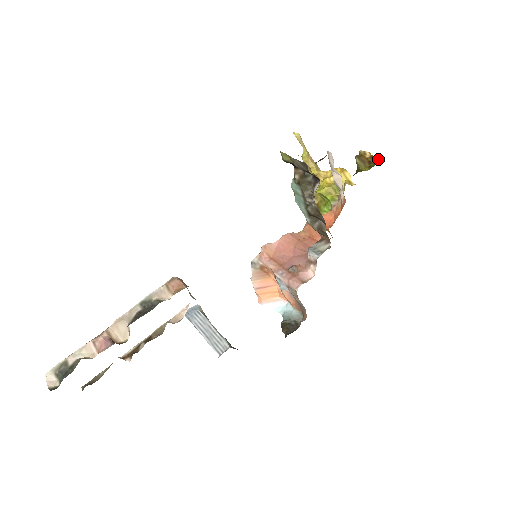
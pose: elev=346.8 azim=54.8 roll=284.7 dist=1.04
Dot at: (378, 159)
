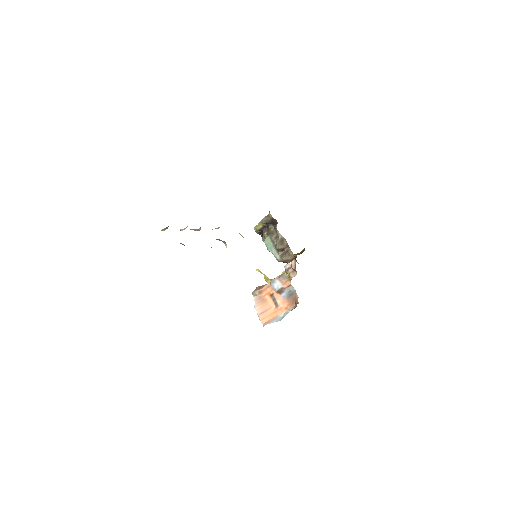
Dot at: (304, 249)
